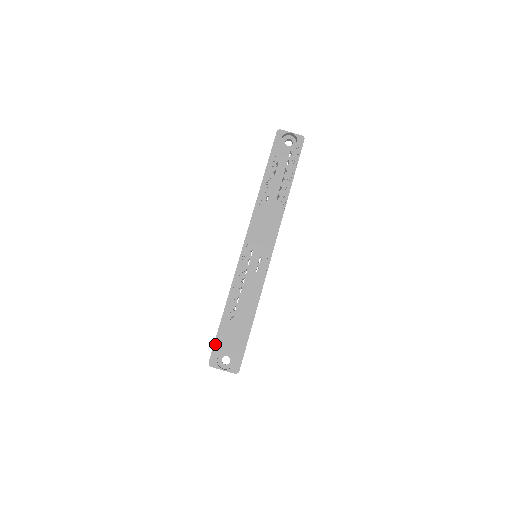
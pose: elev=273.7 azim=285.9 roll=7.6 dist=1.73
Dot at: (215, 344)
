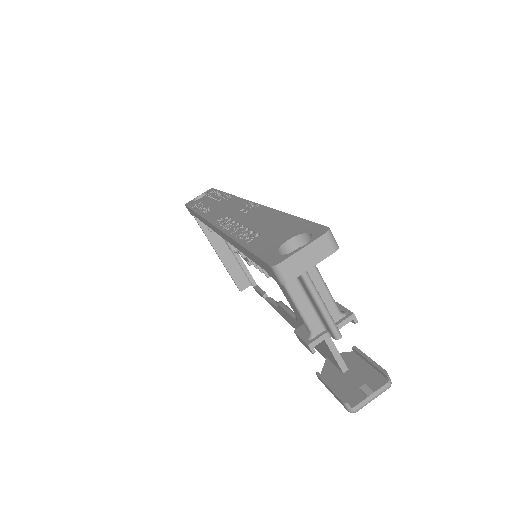
Dot at: (259, 255)
